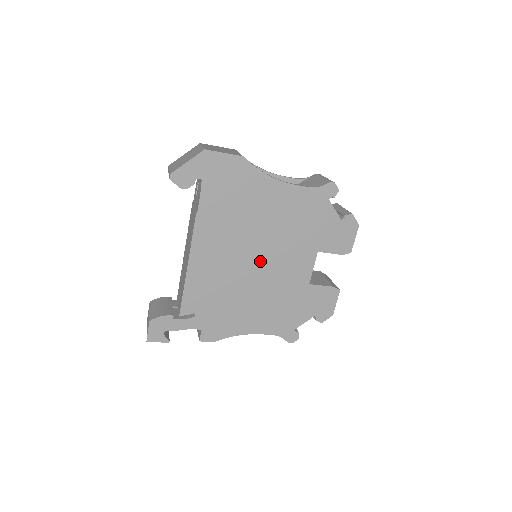
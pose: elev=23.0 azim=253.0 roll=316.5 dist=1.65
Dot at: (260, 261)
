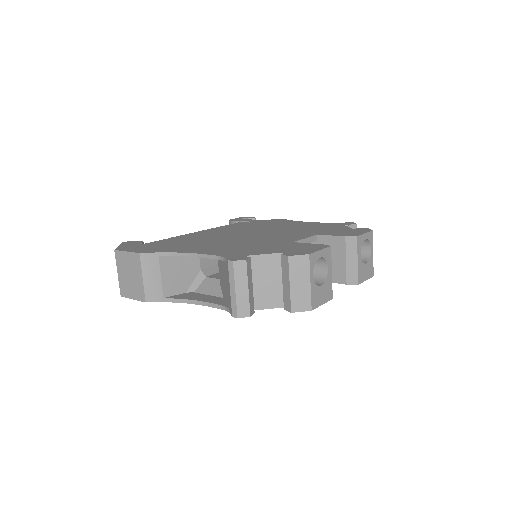
Dot at: occluded
